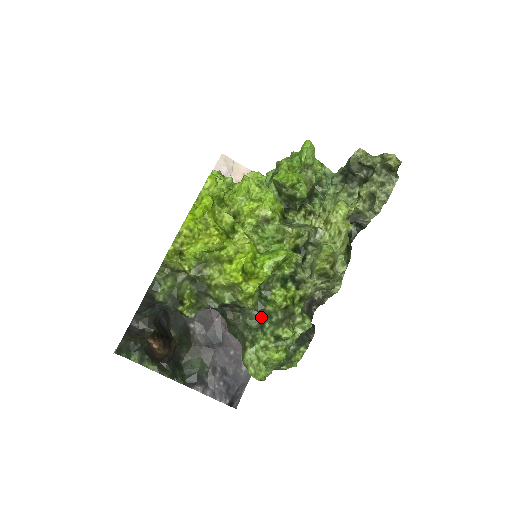
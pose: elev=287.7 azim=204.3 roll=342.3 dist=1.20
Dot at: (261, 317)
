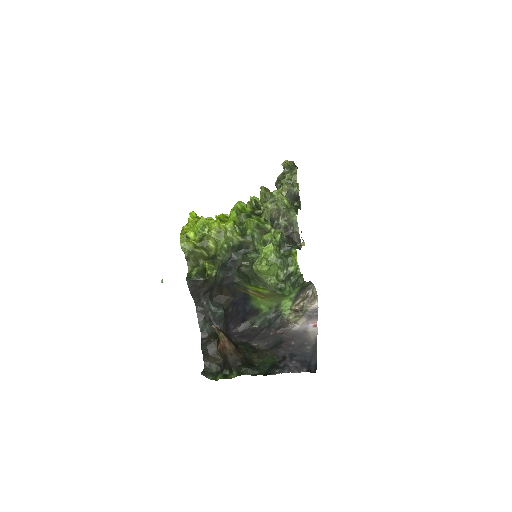
Dot at: occluded
